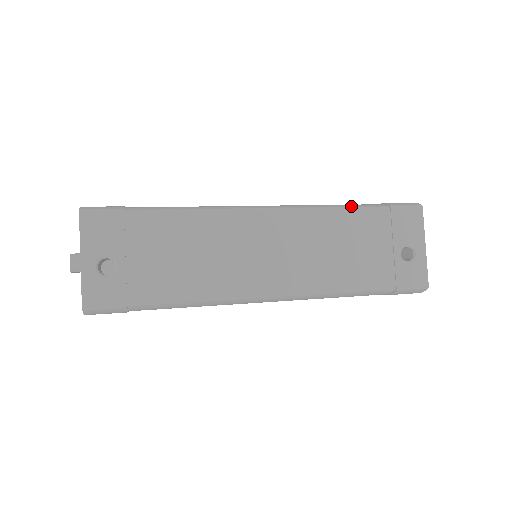
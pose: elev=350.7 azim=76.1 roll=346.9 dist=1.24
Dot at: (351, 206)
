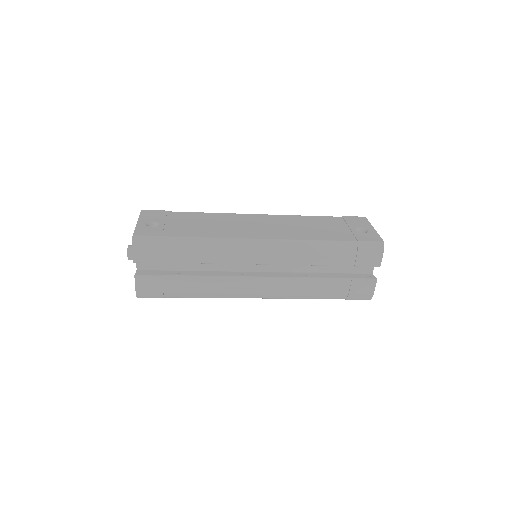
Dot at: occluded
